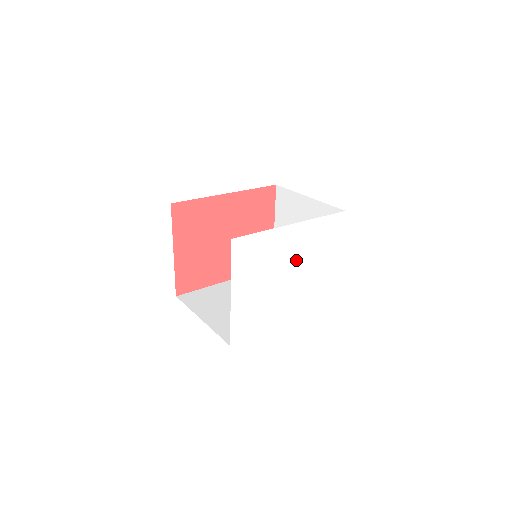
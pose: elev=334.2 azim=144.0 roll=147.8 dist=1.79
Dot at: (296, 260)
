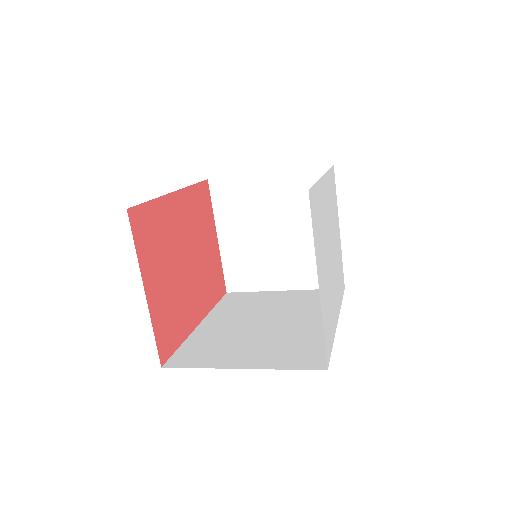
Dot at: (330, 228)
